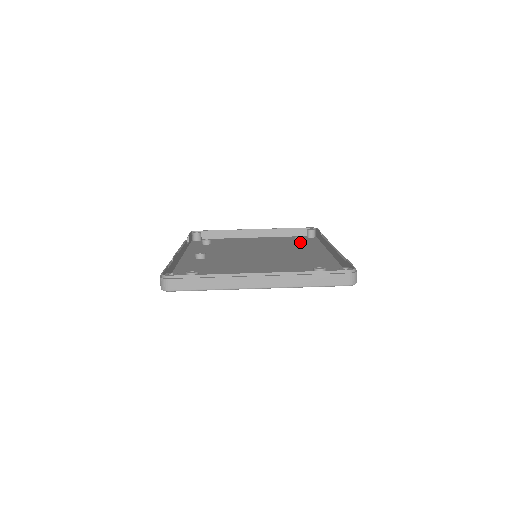
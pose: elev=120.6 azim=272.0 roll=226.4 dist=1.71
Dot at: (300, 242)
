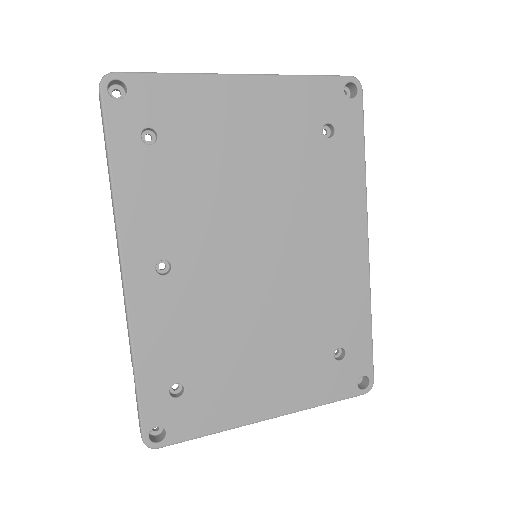
Dot at: (337, 341)
